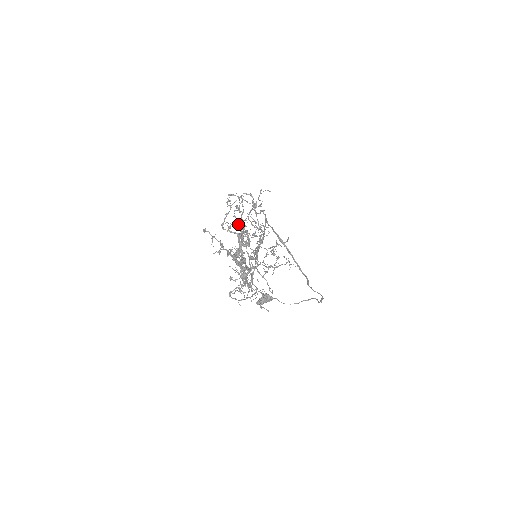
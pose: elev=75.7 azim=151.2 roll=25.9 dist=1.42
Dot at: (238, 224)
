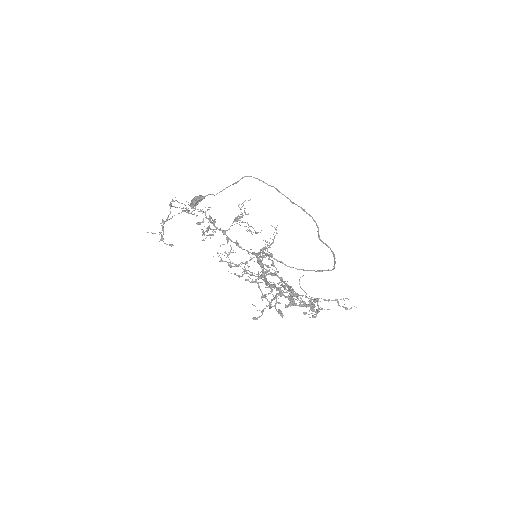
Dot at: occluded
